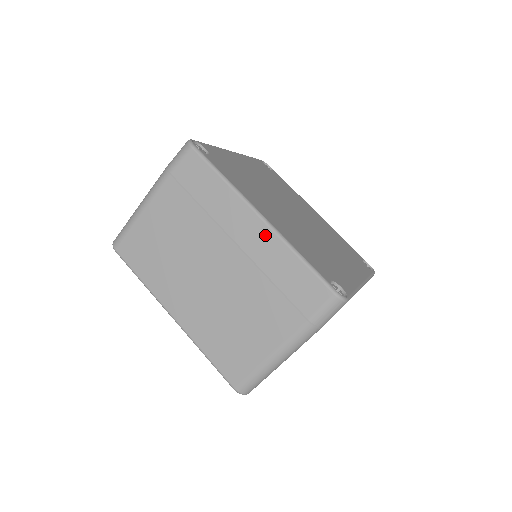
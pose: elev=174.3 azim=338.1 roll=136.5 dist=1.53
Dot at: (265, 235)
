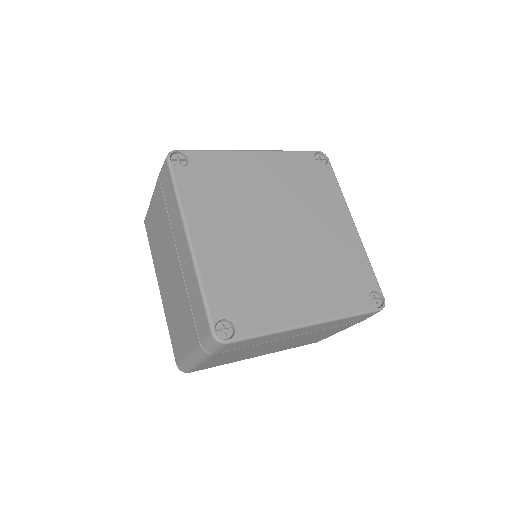
Dot at: (188, 258)
